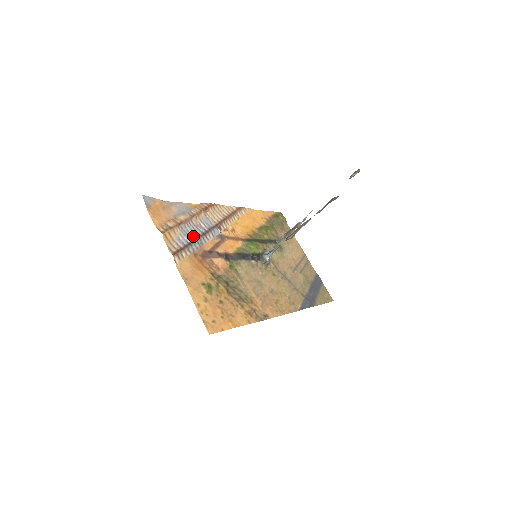
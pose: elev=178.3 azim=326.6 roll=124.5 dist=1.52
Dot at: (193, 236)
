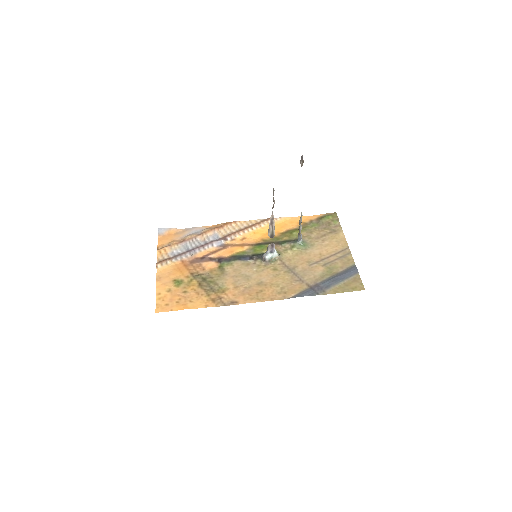
Dot at: (189, 249)
